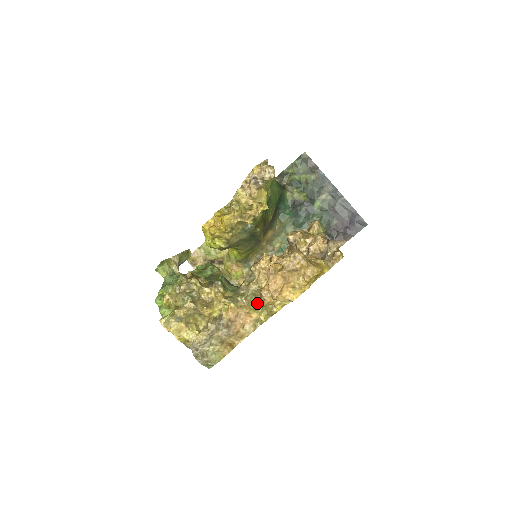
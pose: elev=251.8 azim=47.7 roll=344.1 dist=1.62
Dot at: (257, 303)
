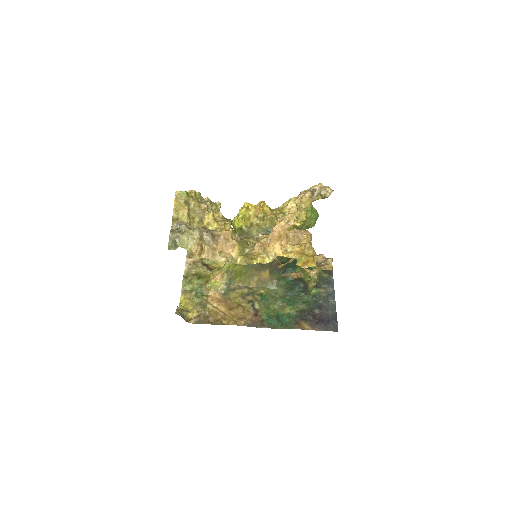
Dot at: (245, 249)
